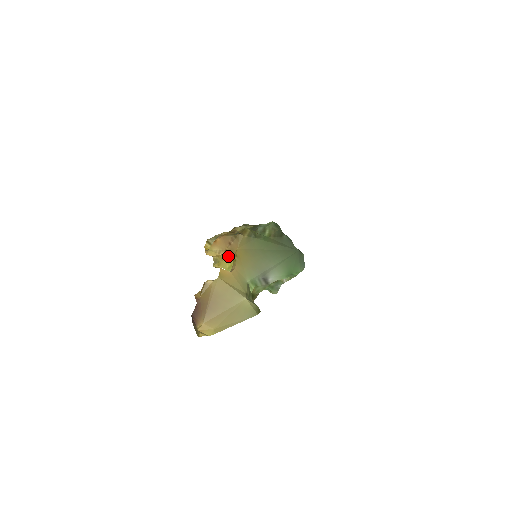
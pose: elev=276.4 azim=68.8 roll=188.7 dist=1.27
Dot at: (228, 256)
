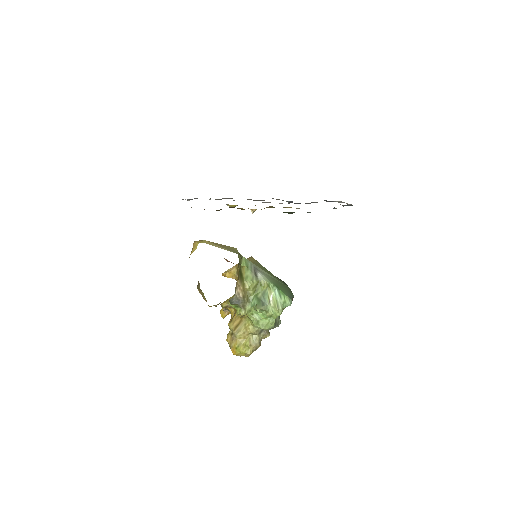
Dot at: (236, 272)
